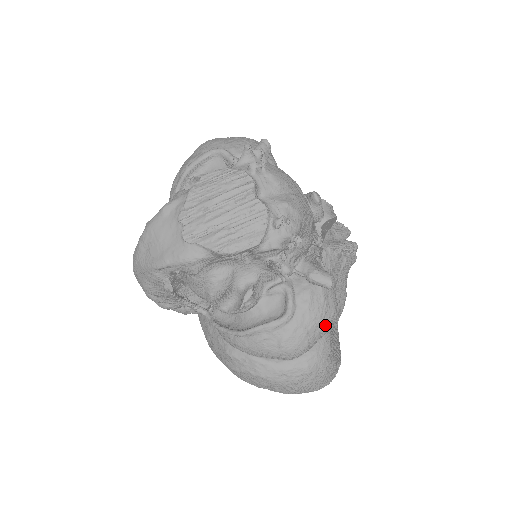
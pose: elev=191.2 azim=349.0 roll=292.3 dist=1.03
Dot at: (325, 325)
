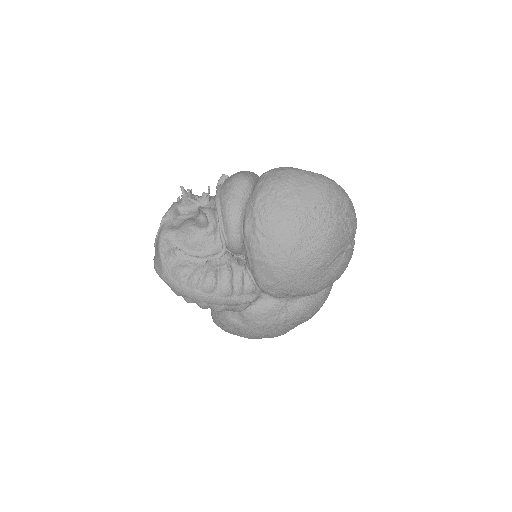
Dot at: occluded
